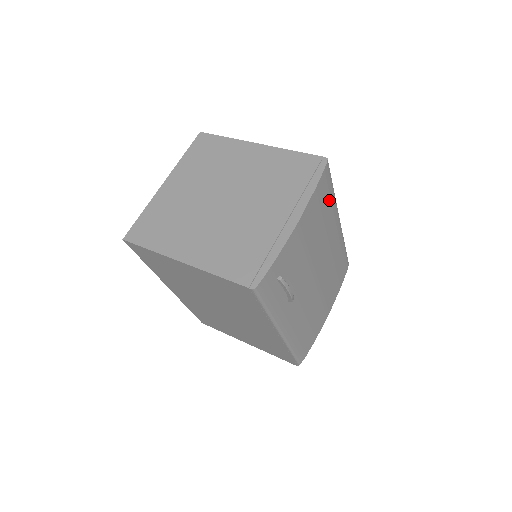
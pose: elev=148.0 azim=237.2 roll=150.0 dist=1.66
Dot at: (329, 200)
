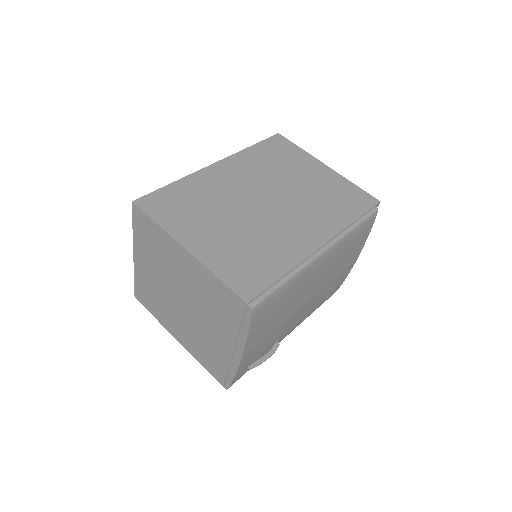
Dot at: (283, 295)
